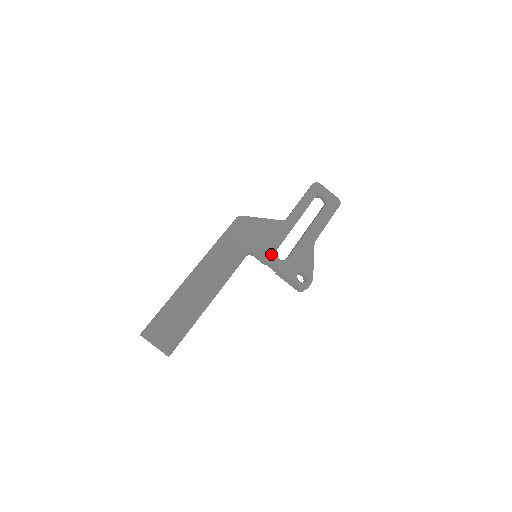
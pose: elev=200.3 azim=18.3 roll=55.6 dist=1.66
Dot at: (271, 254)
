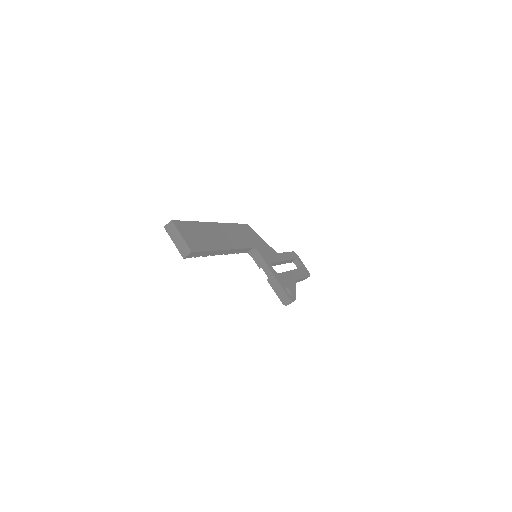
Dot at: (268, 261)
